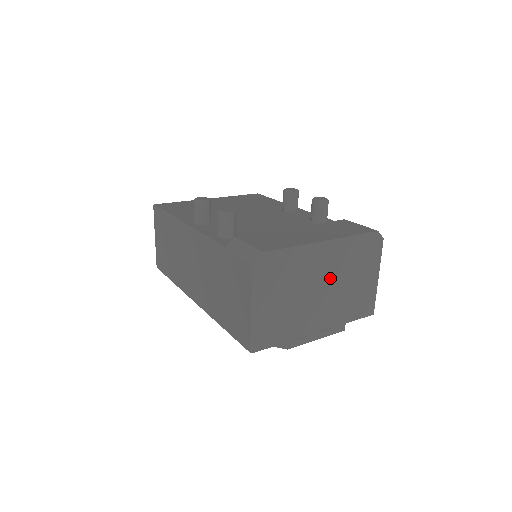
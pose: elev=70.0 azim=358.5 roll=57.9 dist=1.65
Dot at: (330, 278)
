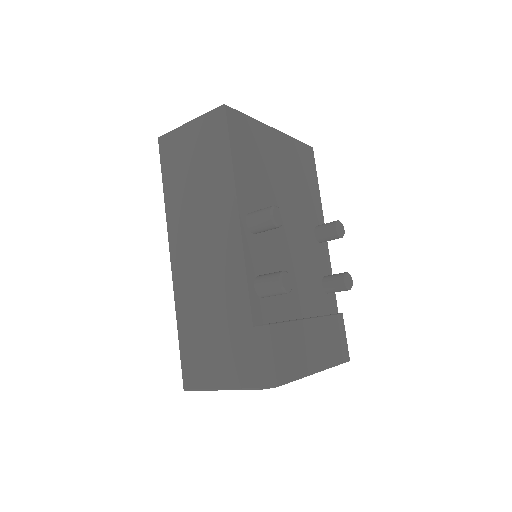
Dot at: occluded
